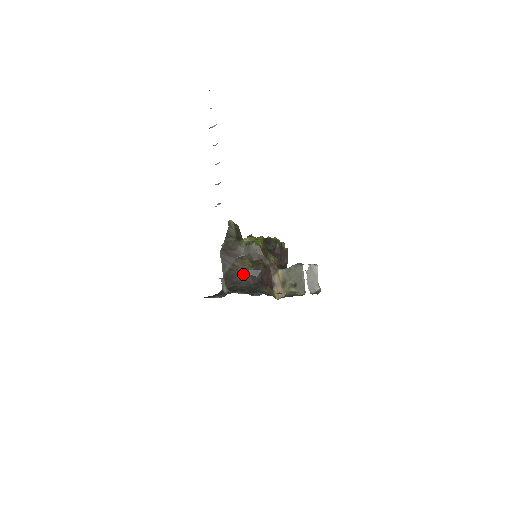
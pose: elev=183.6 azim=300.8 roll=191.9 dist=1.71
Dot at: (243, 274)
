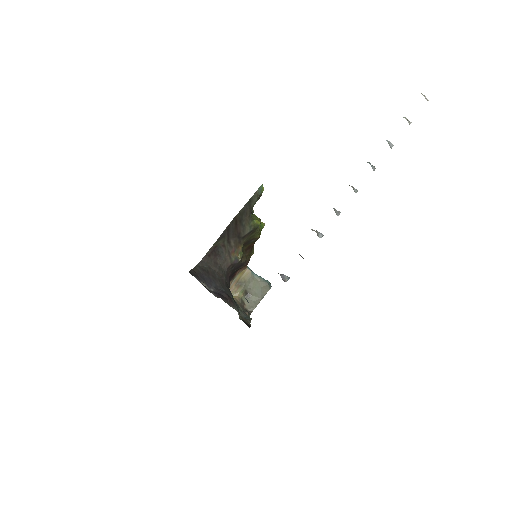
Dot at: (231, 263)
